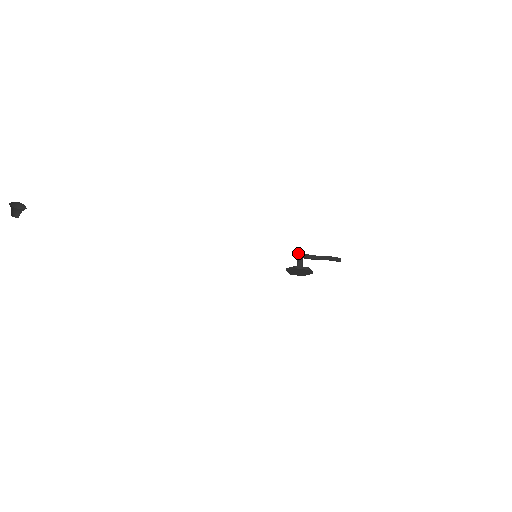
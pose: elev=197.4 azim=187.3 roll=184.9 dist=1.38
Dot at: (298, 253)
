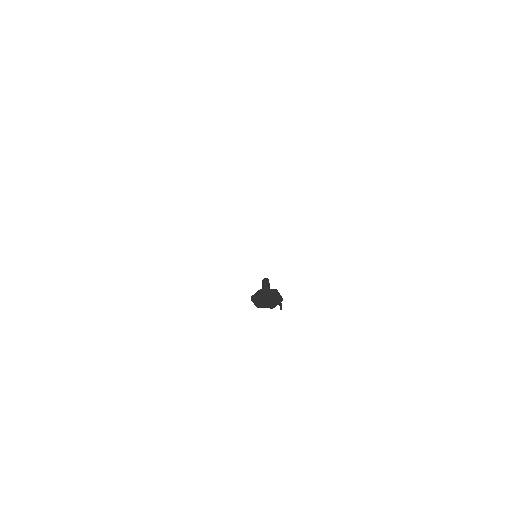
Dot at: (266, 279)
